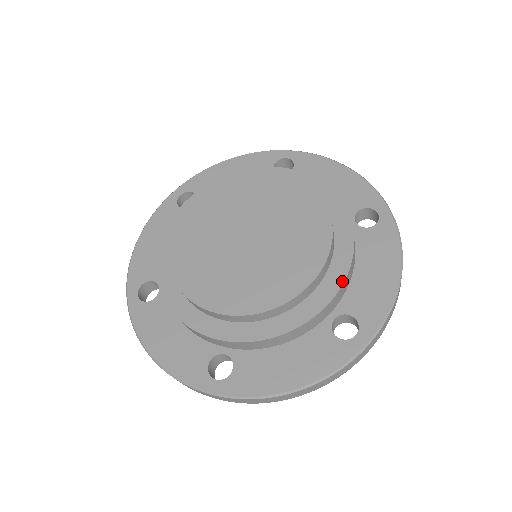
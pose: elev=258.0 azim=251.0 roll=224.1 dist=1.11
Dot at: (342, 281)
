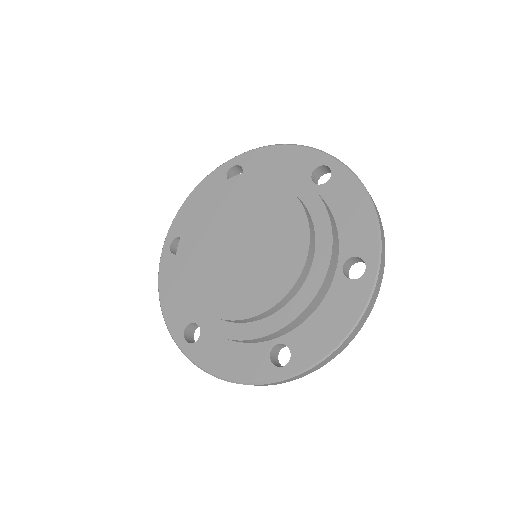
Dot at: (330, 235)
